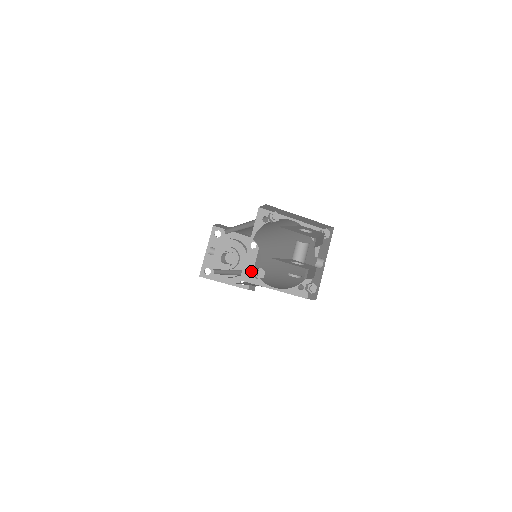
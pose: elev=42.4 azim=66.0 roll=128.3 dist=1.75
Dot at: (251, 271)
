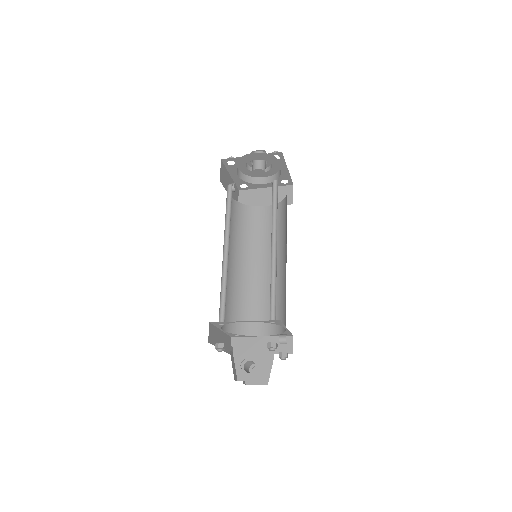
Dot at: (238, 328)
